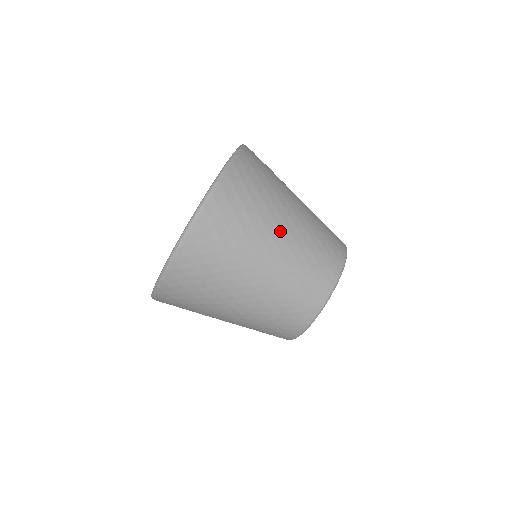
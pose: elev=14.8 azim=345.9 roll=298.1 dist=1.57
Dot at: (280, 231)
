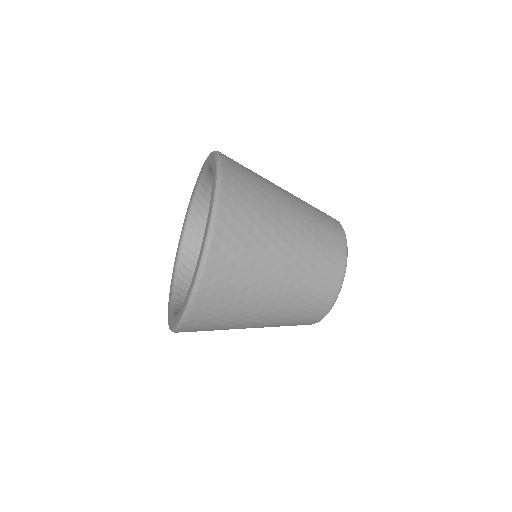
Dot at: (286, 202)
